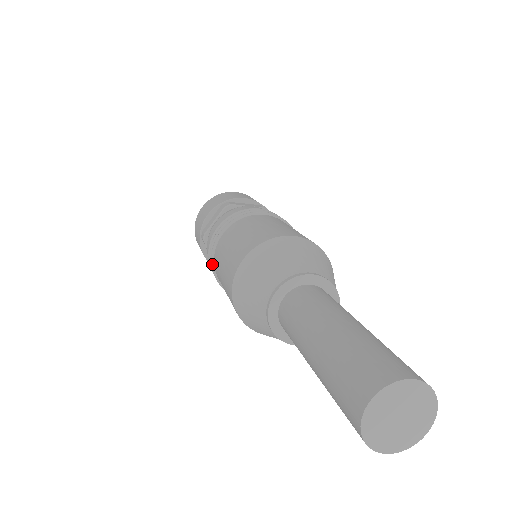
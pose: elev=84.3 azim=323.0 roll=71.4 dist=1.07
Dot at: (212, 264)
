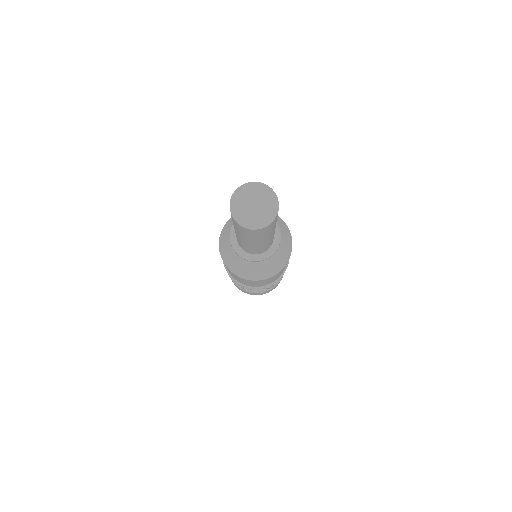
Dot at: occluded
